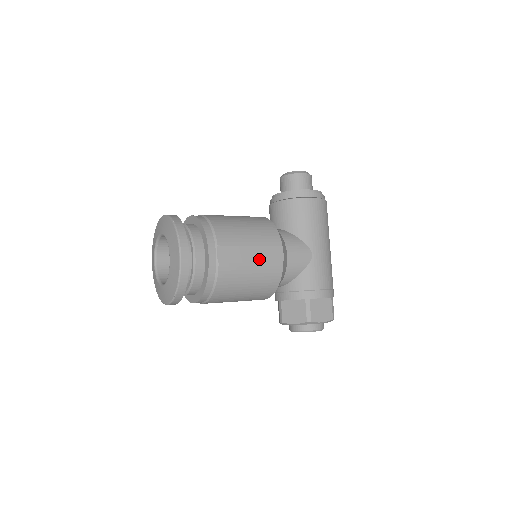
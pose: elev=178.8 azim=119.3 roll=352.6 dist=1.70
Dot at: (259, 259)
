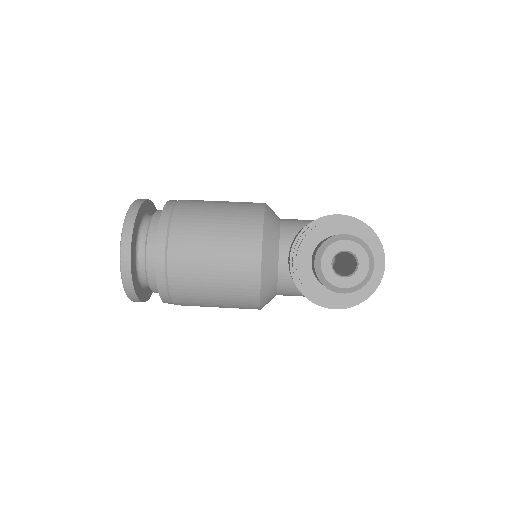
Dot at: occluded
